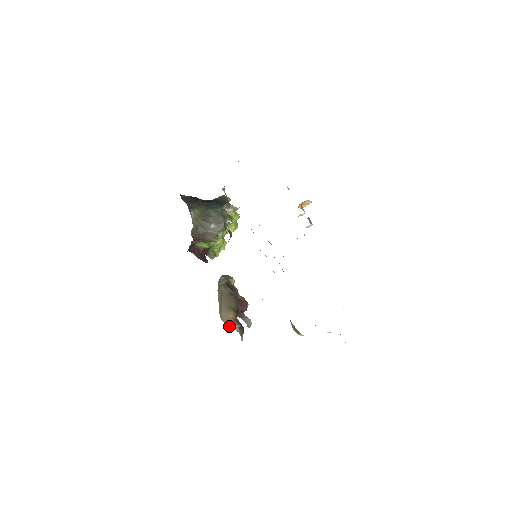
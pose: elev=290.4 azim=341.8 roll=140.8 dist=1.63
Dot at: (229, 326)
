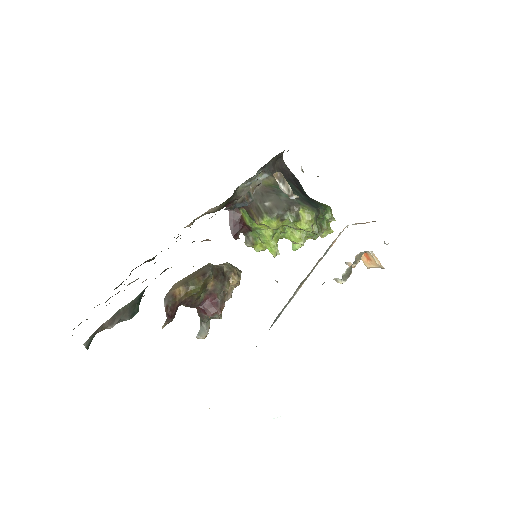
Dot at: occluded
